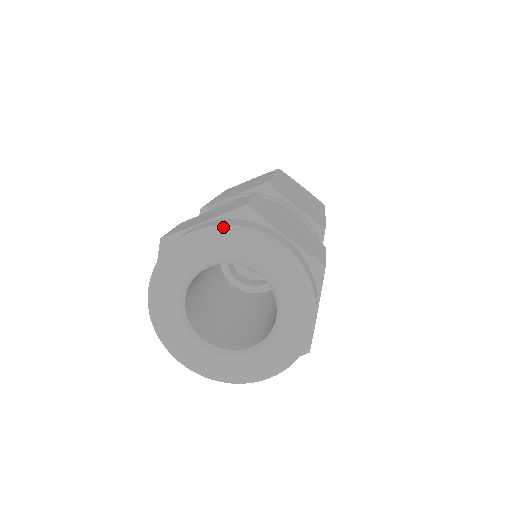
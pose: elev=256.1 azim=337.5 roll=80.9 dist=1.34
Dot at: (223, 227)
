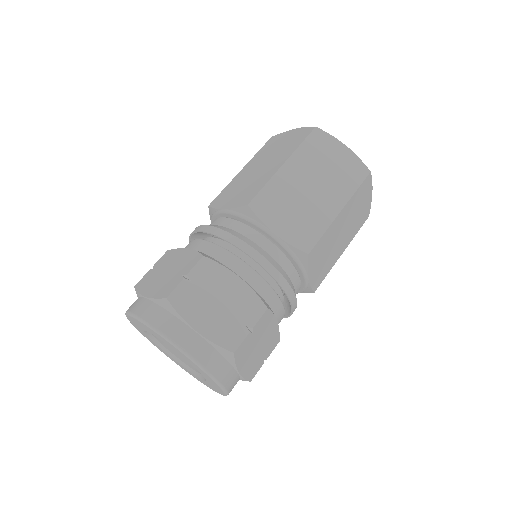
Dot at: (143, 322)
